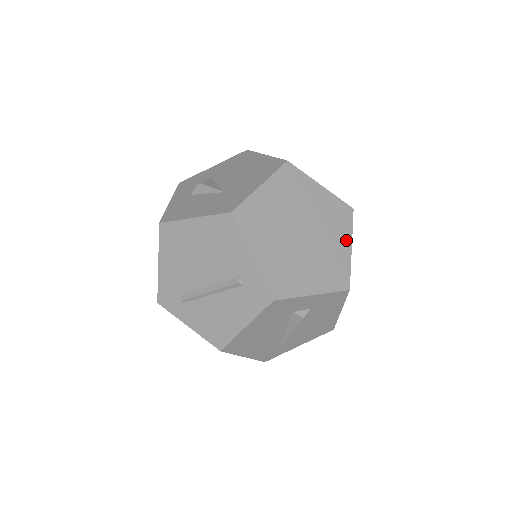
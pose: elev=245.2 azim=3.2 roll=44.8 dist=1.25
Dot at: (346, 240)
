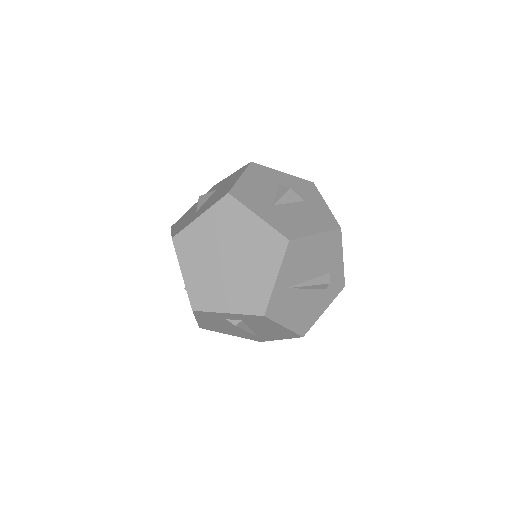
Dot at: (272, 270)
